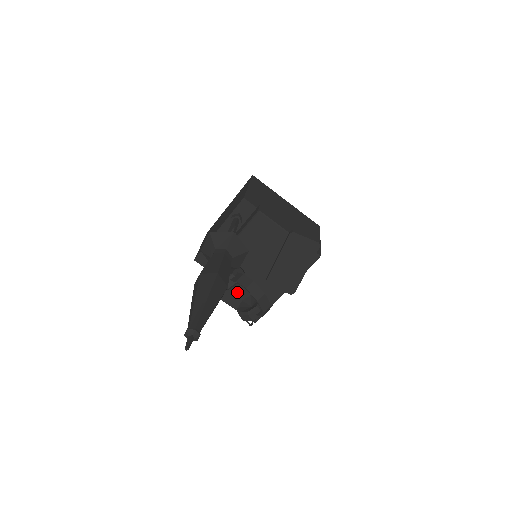
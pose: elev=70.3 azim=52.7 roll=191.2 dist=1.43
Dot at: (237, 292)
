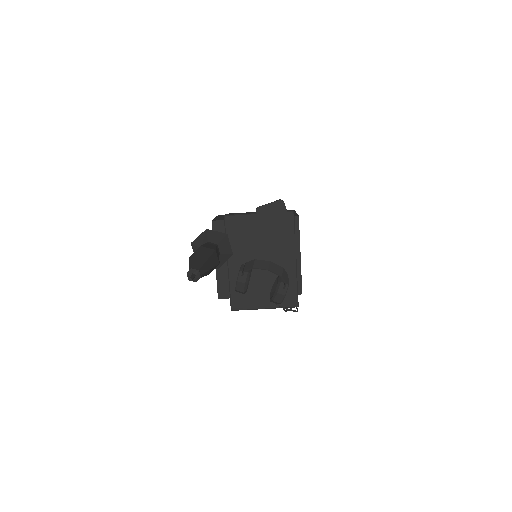
Dot at: (263, 292)
